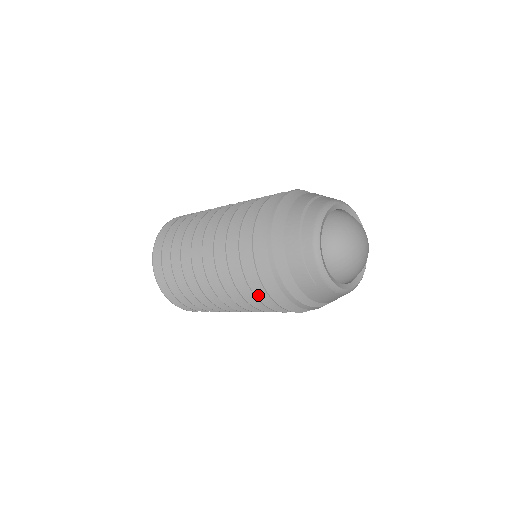
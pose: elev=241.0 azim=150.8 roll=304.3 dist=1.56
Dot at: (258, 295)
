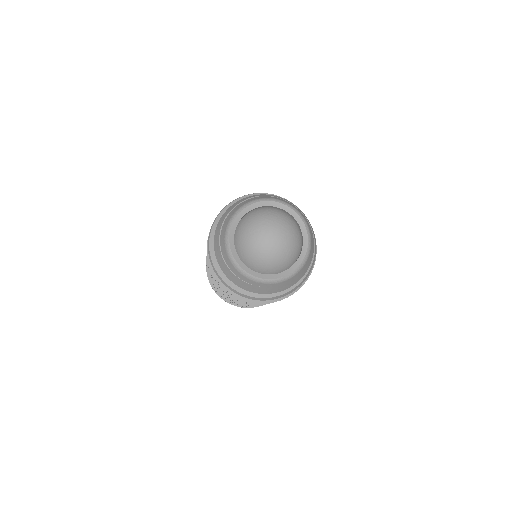
Dot at: occluded
